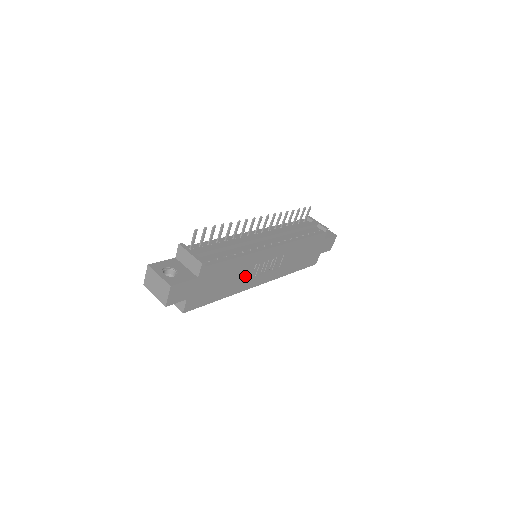
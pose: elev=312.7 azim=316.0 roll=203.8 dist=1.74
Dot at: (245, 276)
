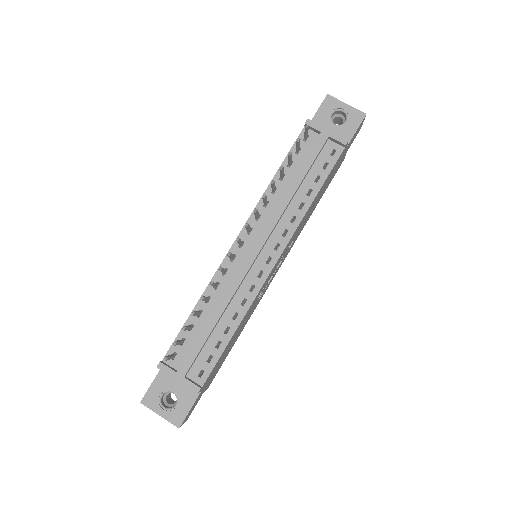
Dot at: (254, 306)
